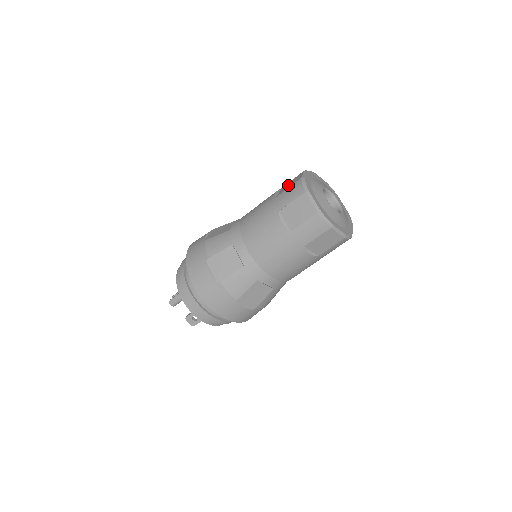
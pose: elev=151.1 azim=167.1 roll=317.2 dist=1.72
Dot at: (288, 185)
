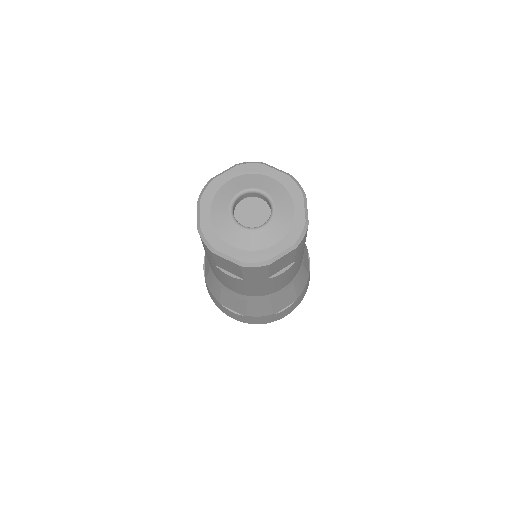
Dot at: occluded
